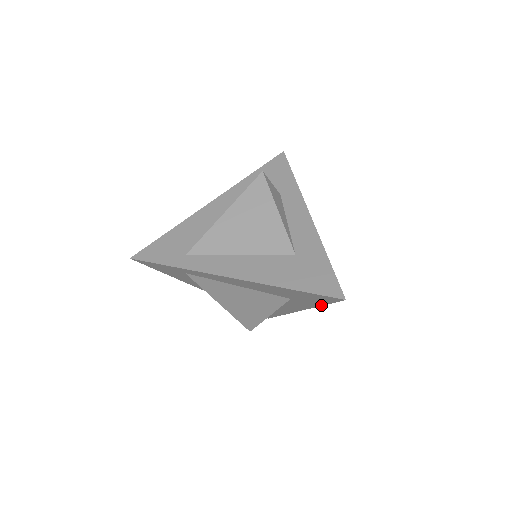
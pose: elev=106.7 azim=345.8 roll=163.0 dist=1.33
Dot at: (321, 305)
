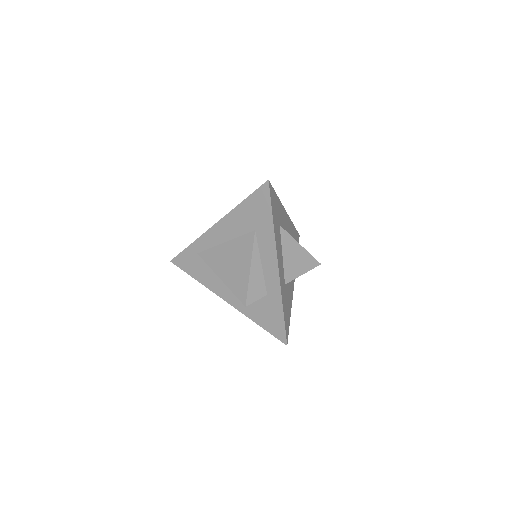
Dot at: (272, 220)
